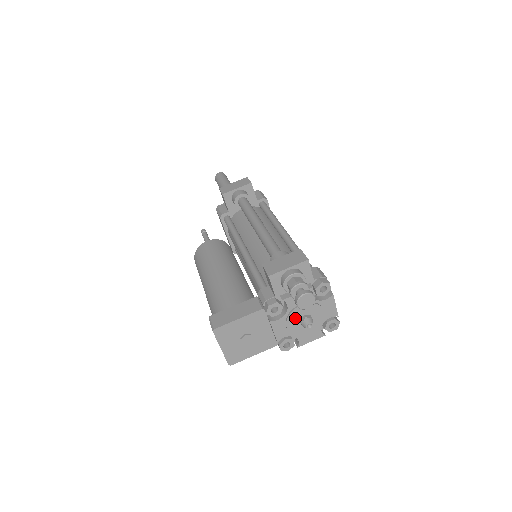
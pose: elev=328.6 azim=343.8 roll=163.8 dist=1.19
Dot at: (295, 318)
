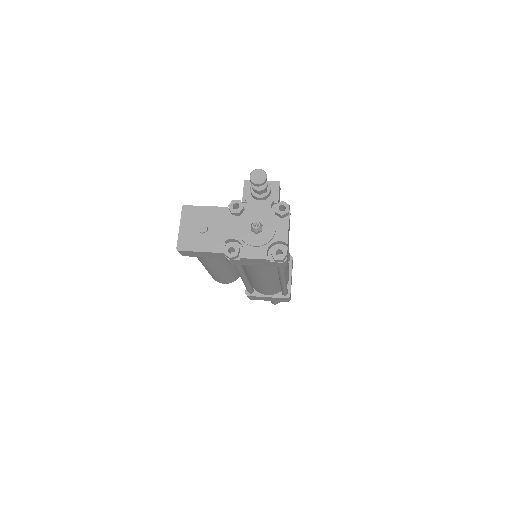
Dot at: (249, 221)
